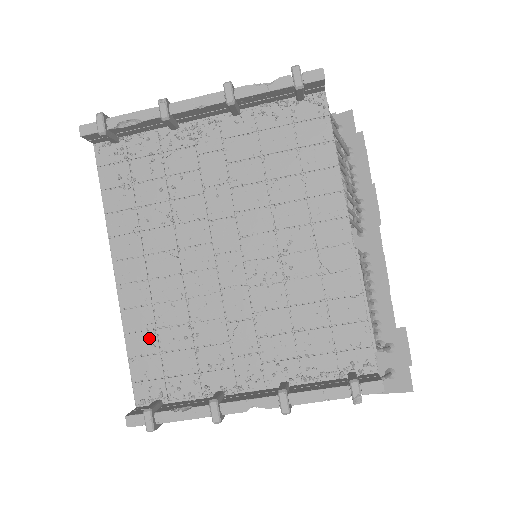
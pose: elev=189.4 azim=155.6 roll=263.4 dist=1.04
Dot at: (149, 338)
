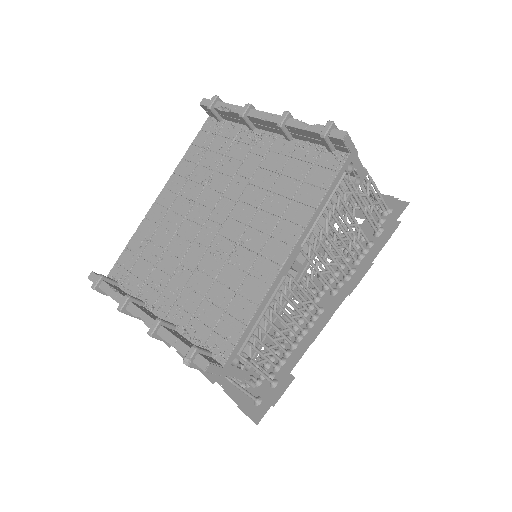
Dot at: (142, 243)
